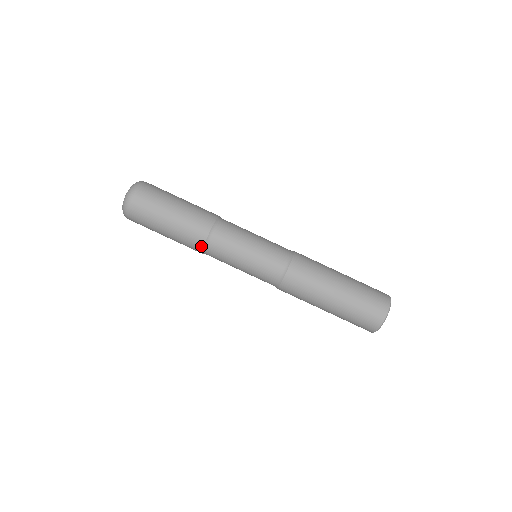
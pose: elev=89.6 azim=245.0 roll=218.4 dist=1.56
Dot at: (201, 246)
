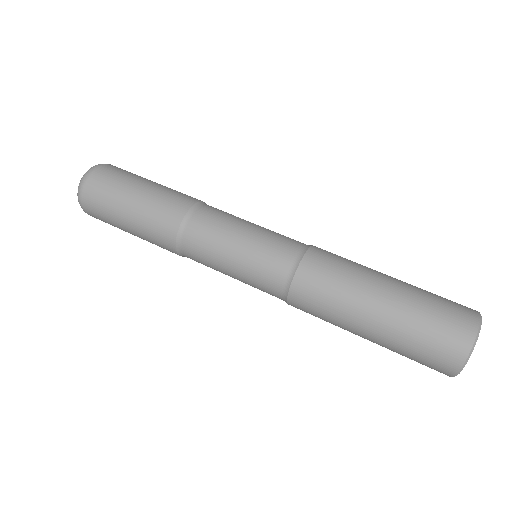
Dot at: (191, 203)
